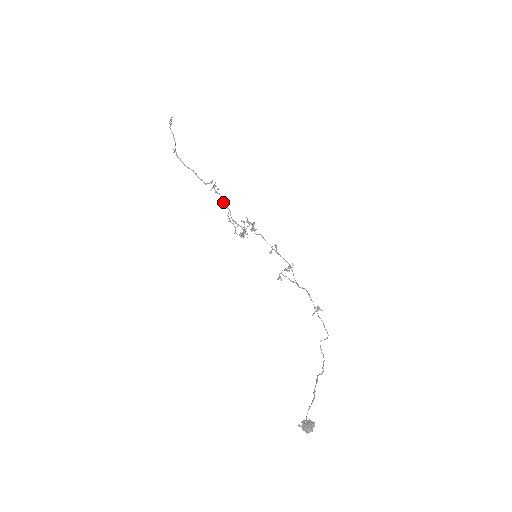
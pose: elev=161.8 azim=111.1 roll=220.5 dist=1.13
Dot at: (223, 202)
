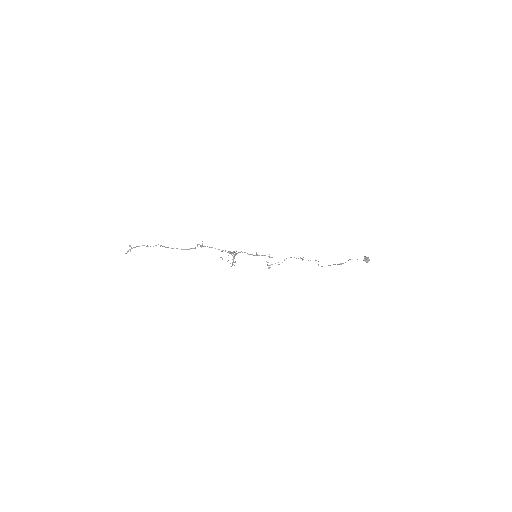
Dot at: occluded
